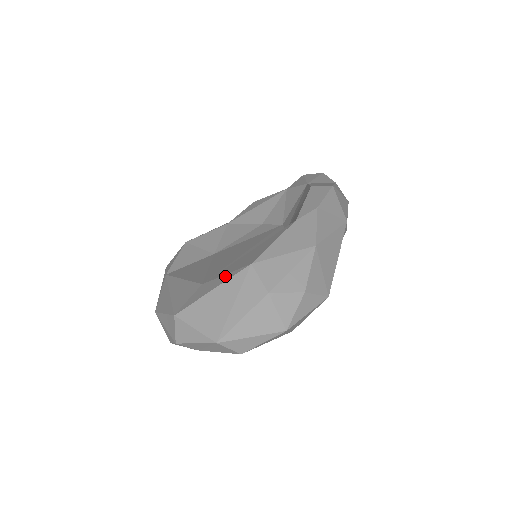
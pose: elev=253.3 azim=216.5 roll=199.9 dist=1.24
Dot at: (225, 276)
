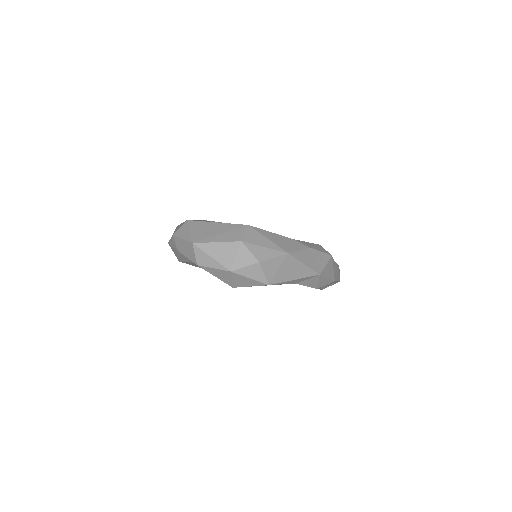
Dot at: occluded
